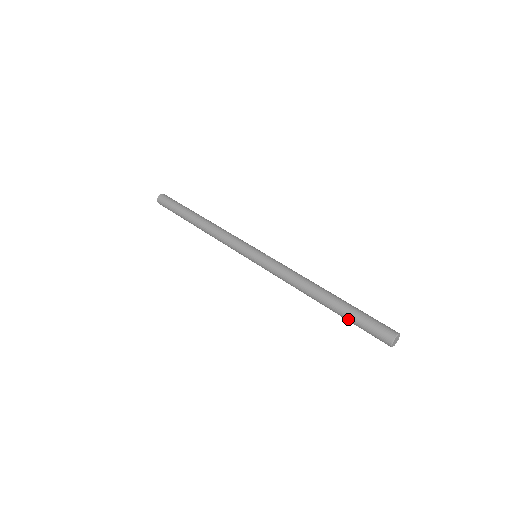
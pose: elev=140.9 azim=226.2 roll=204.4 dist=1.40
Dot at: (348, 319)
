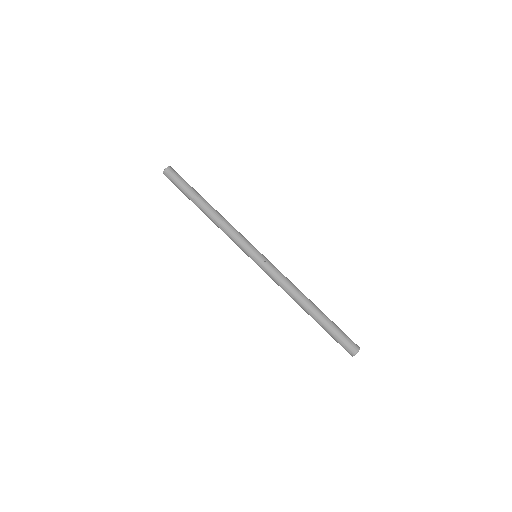
Dot at: (325, 330)
